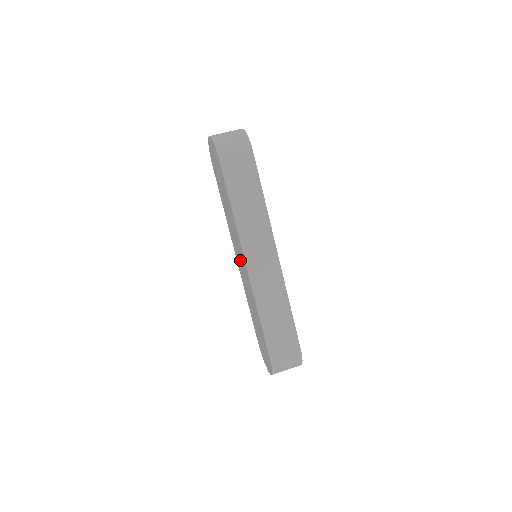
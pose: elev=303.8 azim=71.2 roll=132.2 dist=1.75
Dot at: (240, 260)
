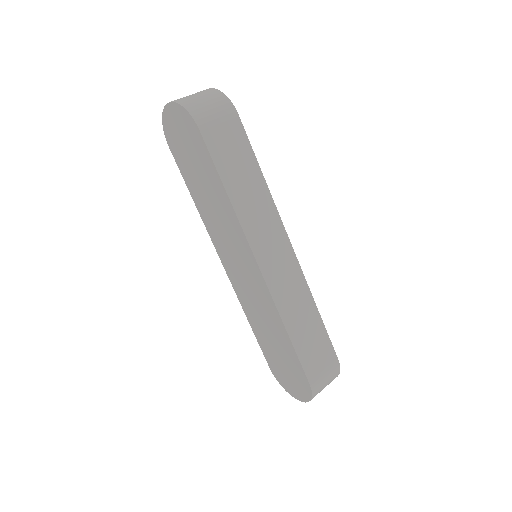
Dot at: (238, 266)
